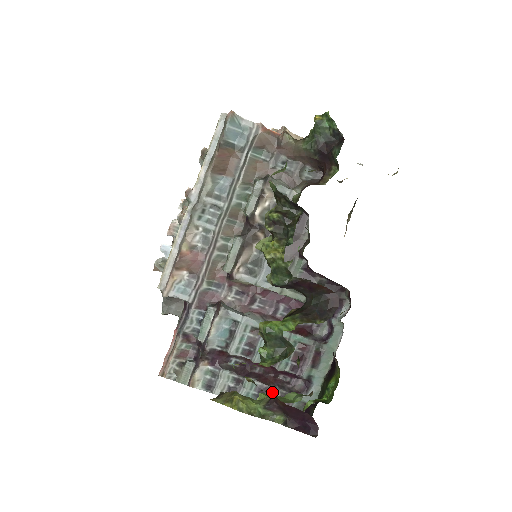
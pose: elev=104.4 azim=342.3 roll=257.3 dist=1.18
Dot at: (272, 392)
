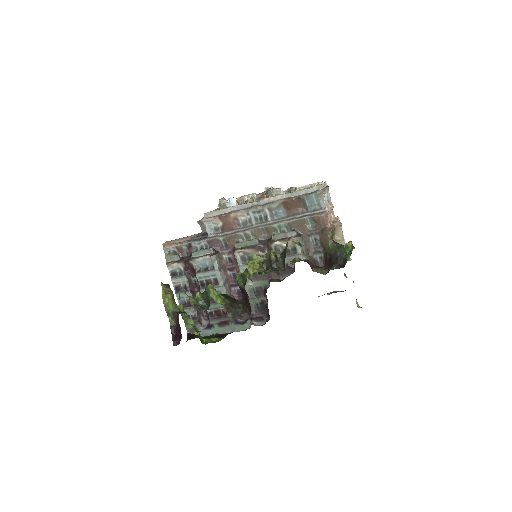
Dot at: (192, 310)
